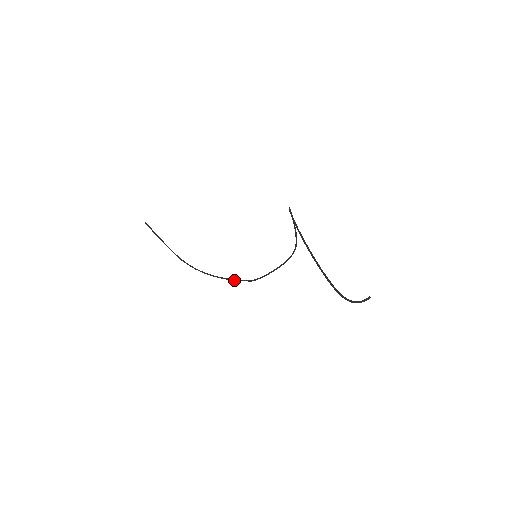
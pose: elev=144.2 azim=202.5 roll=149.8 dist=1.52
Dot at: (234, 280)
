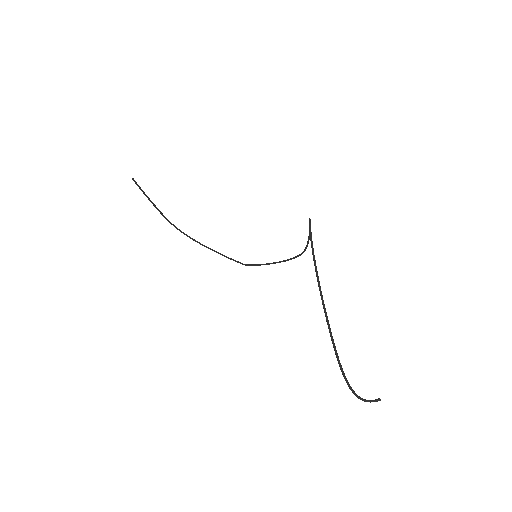
Dot at: (225, 256)
